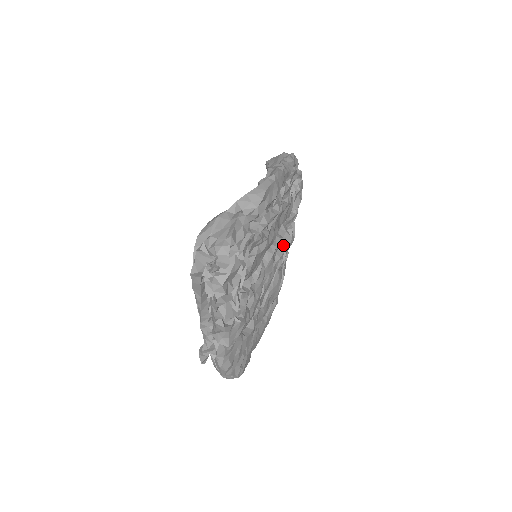
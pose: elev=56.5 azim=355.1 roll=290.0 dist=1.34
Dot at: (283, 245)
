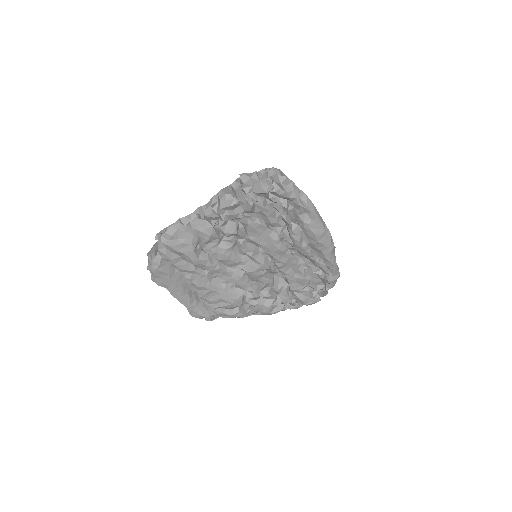
Dot at: (265, 295)
